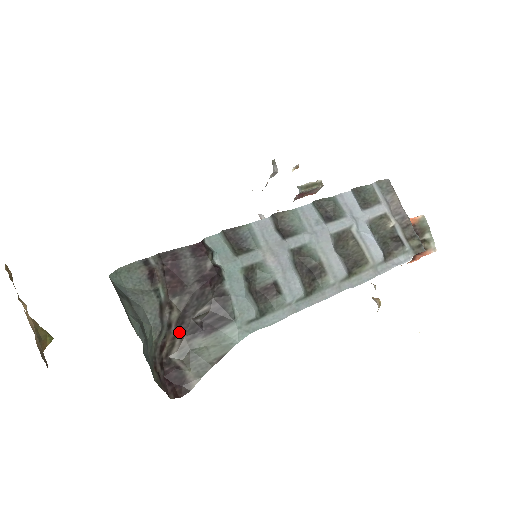
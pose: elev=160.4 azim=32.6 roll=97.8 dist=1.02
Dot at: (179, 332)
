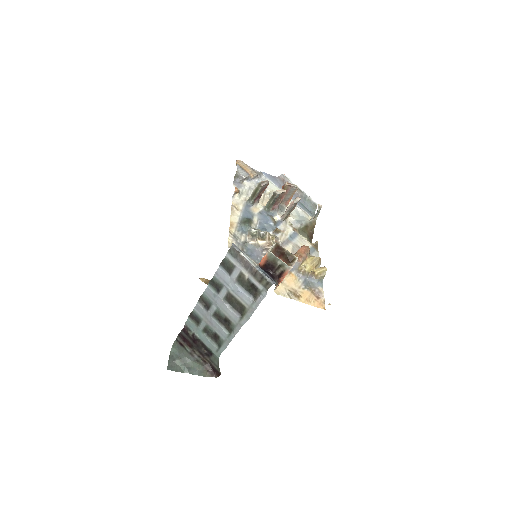
Dot at: (204, 356)
